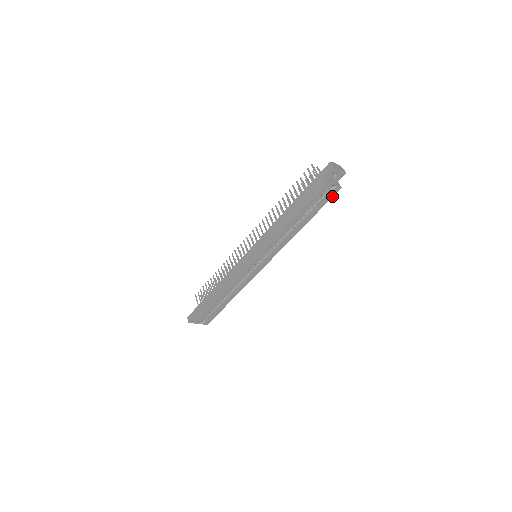
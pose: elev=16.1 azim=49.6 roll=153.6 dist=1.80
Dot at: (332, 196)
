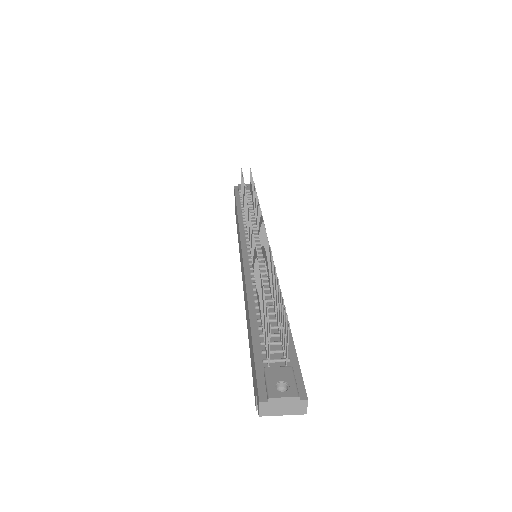
Dot at: occluded
